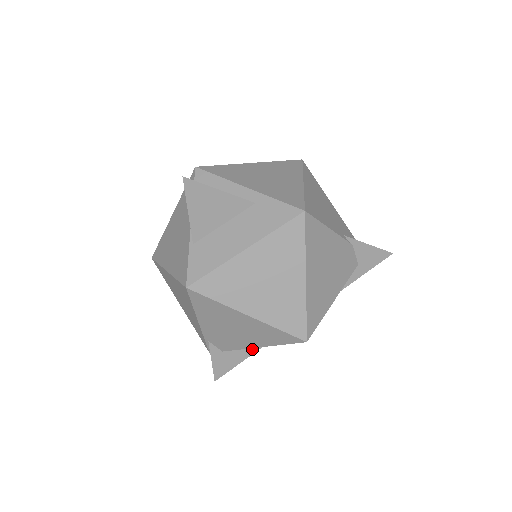
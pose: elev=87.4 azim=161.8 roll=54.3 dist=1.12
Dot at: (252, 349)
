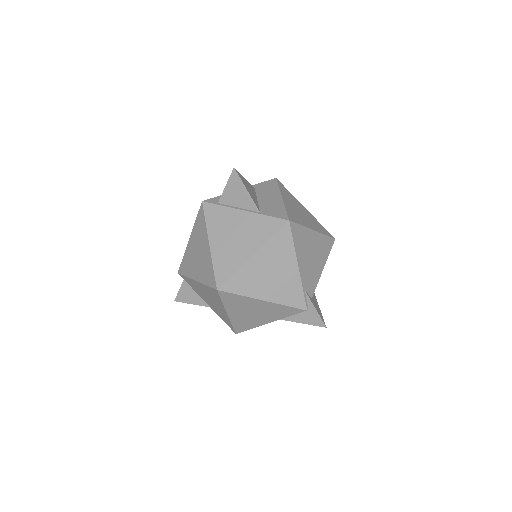
Dot at: (314, 296)
